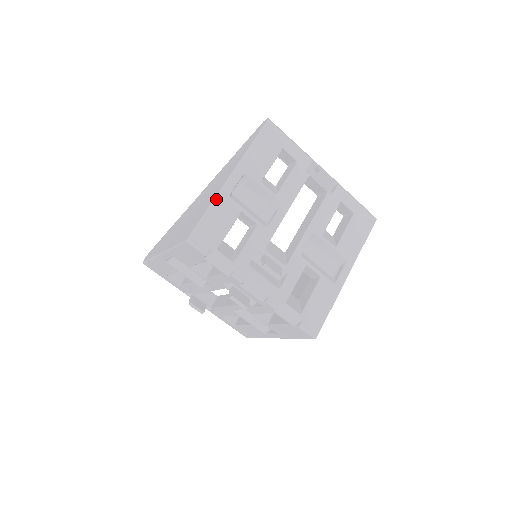
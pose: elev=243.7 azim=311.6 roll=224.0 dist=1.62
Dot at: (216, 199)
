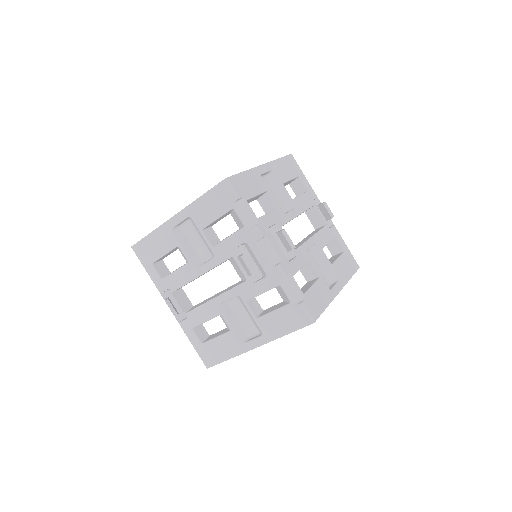
Dot at: (251, 170)
